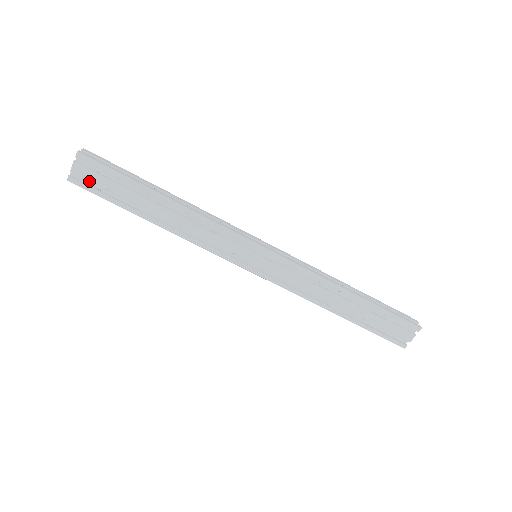
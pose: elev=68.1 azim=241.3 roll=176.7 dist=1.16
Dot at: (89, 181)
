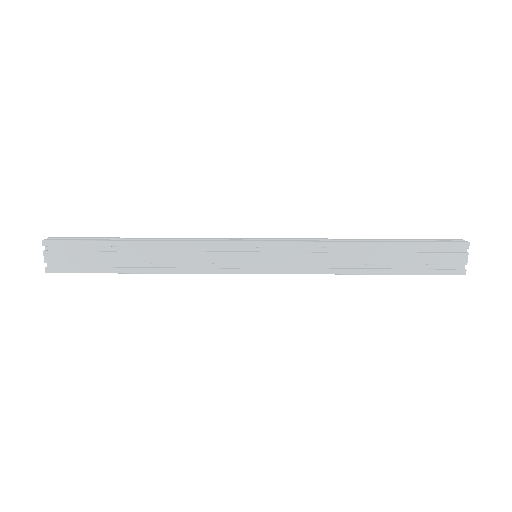
Dot at: (66, 264)
